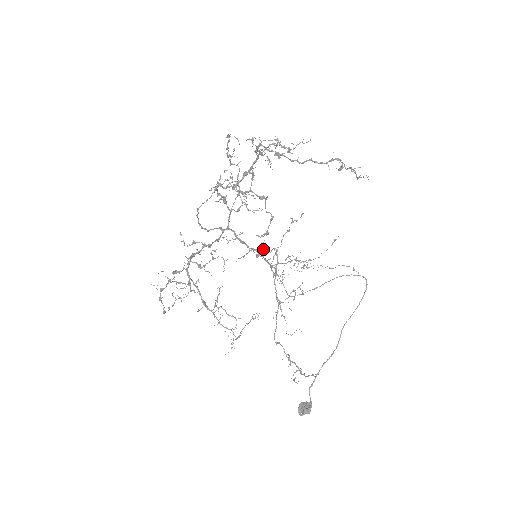
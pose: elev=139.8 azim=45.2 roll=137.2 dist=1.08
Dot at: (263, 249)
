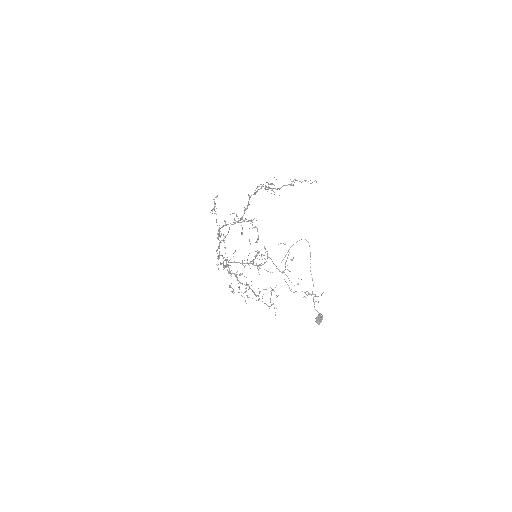
Dot at: (226, 263)
